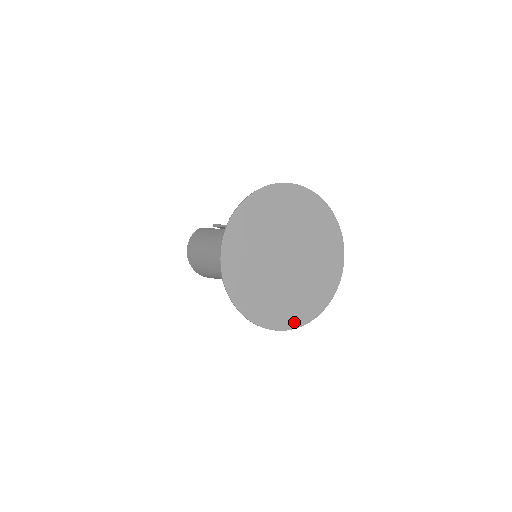
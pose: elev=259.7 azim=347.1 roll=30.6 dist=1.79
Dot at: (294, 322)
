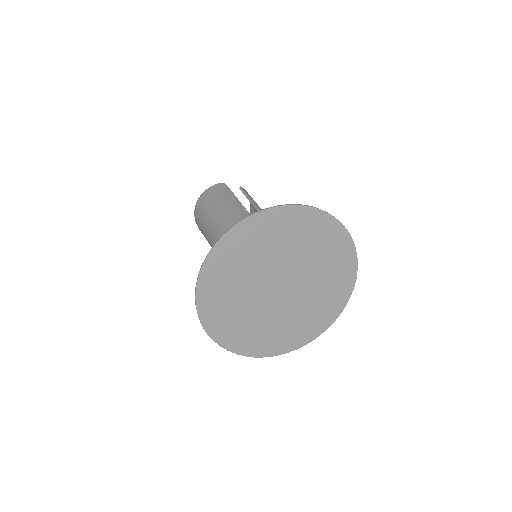
Dot at: (249, 350)
